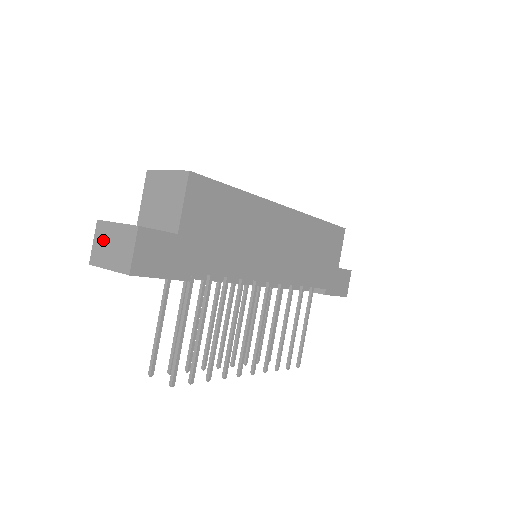
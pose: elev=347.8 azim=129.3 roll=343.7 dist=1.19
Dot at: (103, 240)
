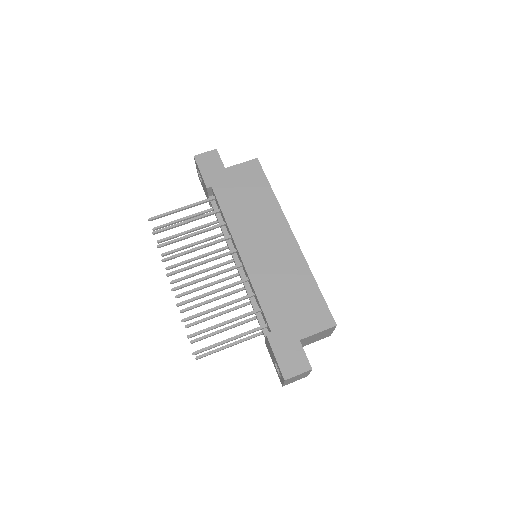
Dot at: occluded
